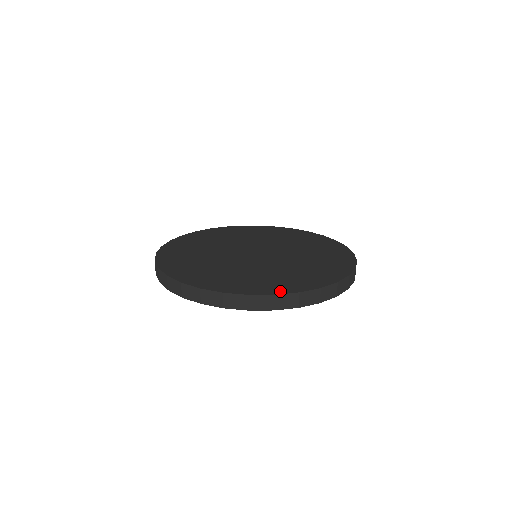
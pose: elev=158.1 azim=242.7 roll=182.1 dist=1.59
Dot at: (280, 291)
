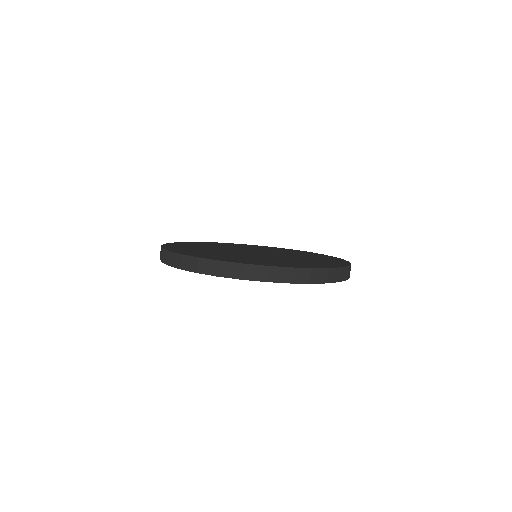
Dot at: (313, 267)
